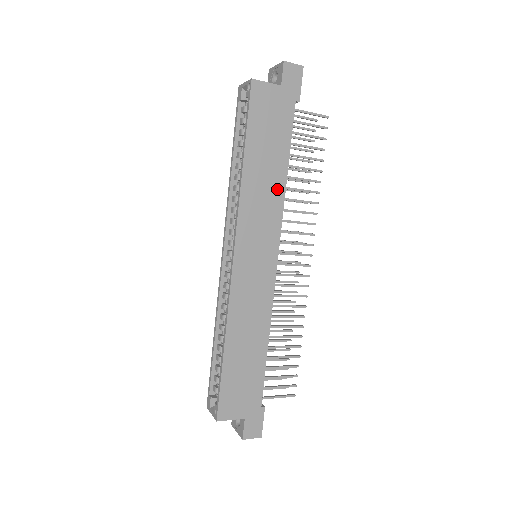
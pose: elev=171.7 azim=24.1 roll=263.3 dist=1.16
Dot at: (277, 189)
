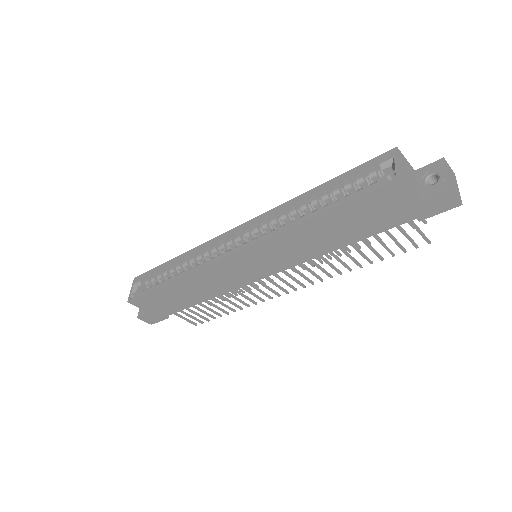
Dot at: (319, 249)
